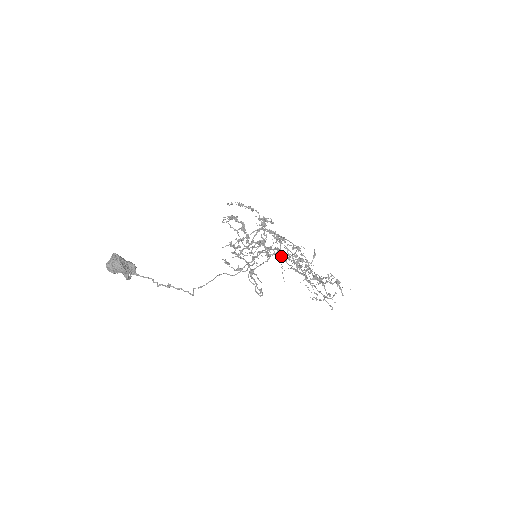
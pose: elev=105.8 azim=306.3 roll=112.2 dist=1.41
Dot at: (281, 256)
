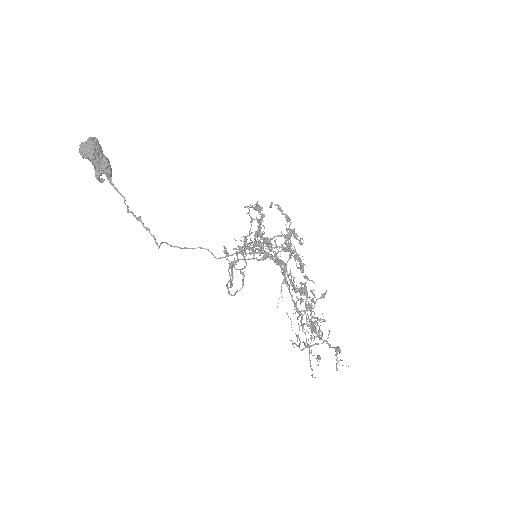
Dot at: (284, 273)
